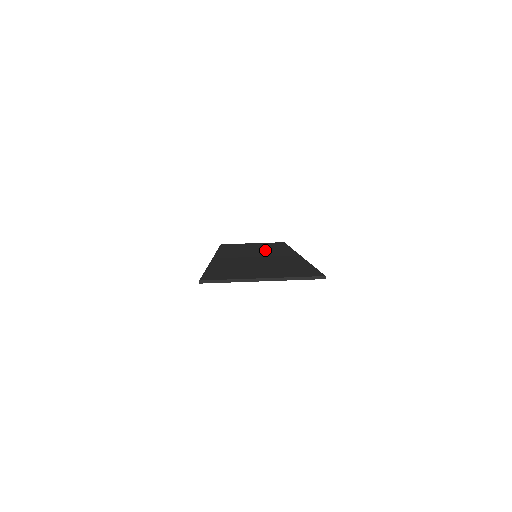
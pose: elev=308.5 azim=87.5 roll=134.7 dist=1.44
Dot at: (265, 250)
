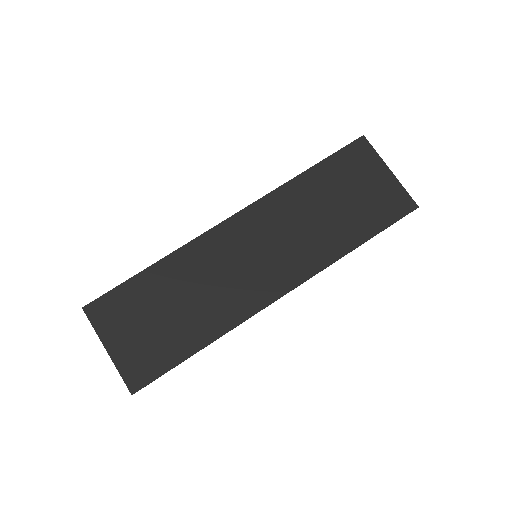
Dot at: (304, 240)
